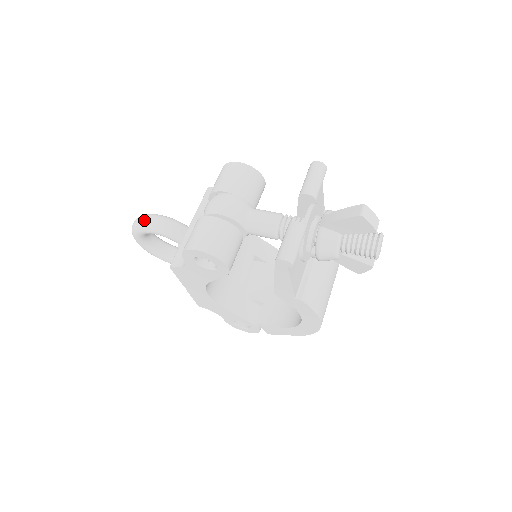
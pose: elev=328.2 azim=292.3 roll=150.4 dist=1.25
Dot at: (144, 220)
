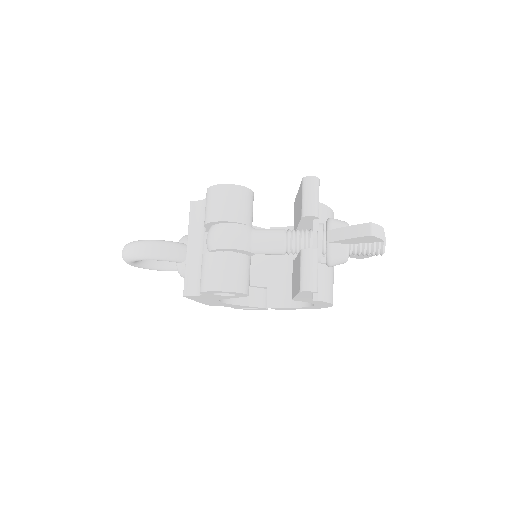
Dot at: (136, 250)
